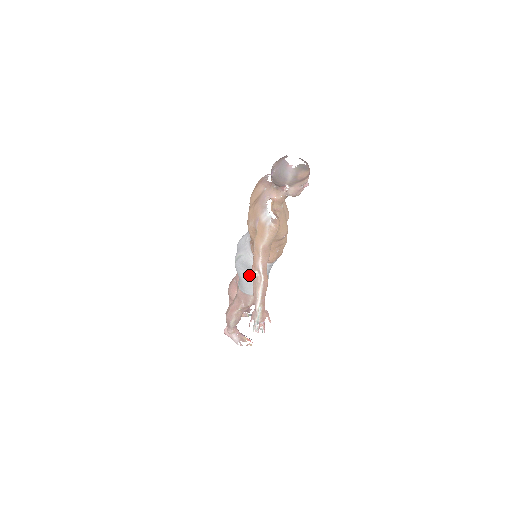
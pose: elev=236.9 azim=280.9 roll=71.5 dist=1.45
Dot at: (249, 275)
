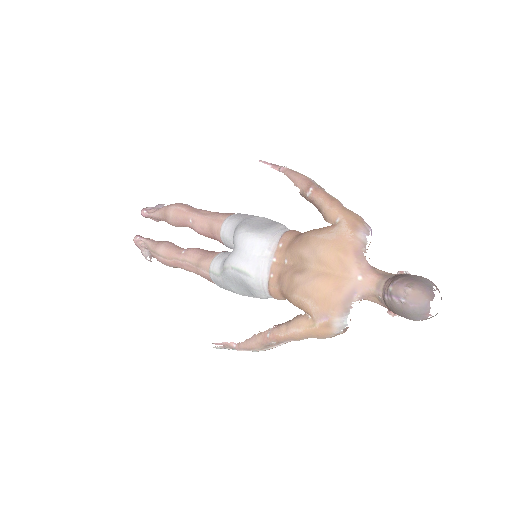
Dot at: (241, 290)
